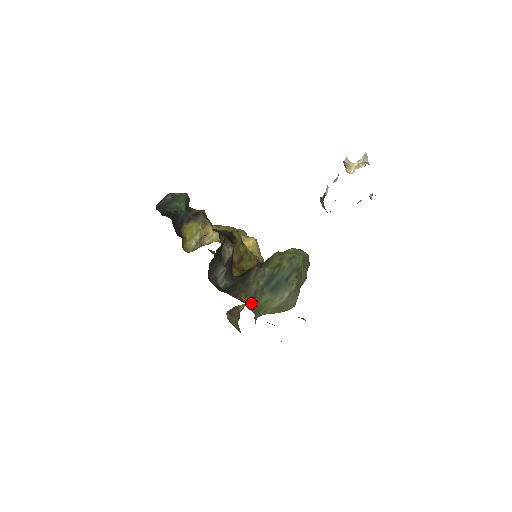
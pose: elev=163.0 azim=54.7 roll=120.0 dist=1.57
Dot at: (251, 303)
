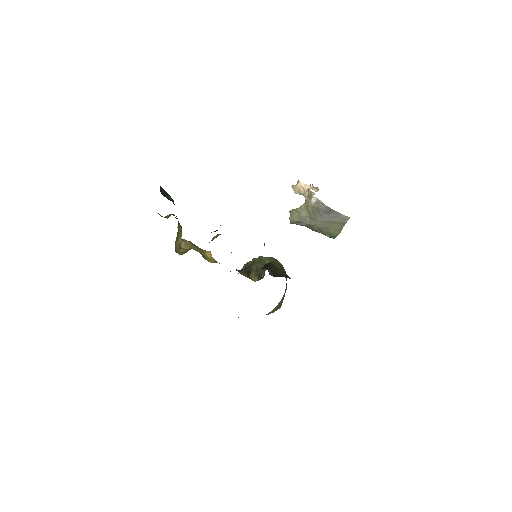
Dot at: occluded
